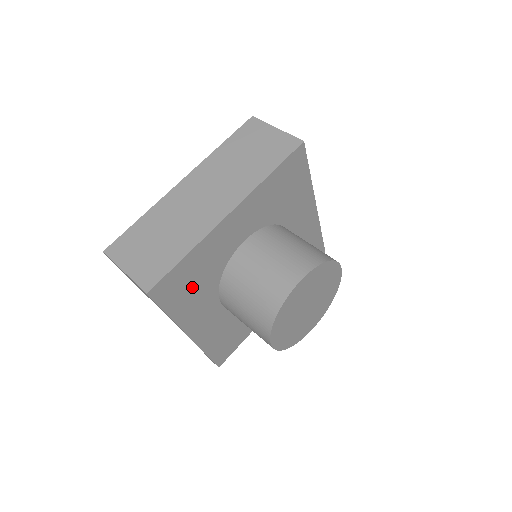
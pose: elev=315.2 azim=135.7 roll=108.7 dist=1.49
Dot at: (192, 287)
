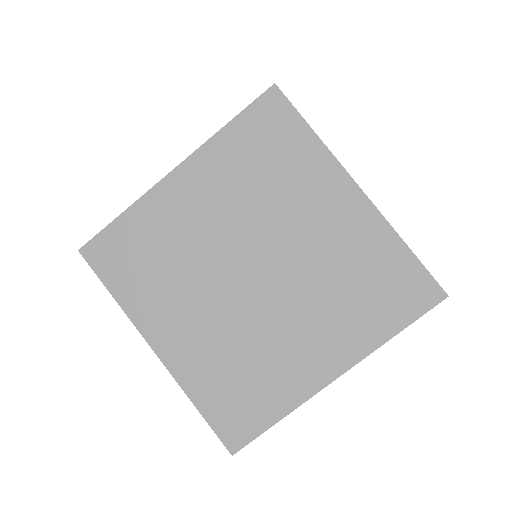
Dot at: (140, 264)
